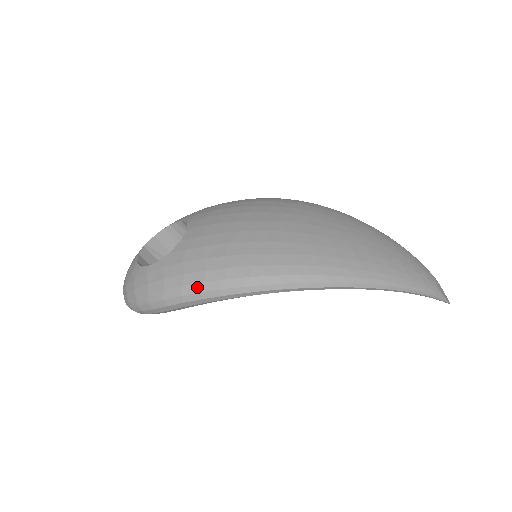
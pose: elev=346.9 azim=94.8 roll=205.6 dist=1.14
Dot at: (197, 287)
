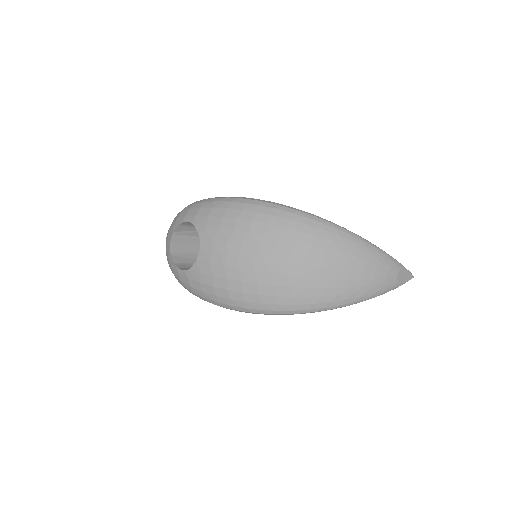
Dot at: (212, 302)
